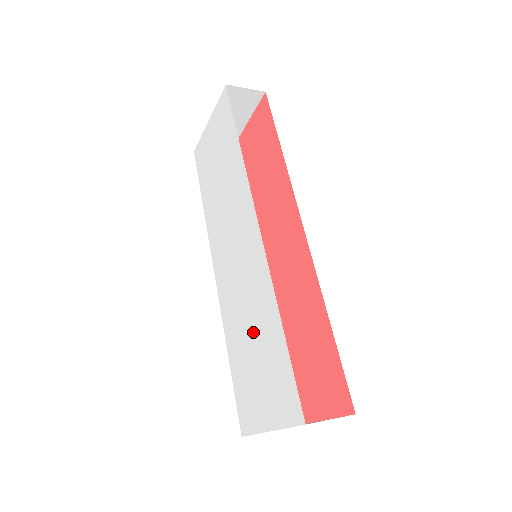
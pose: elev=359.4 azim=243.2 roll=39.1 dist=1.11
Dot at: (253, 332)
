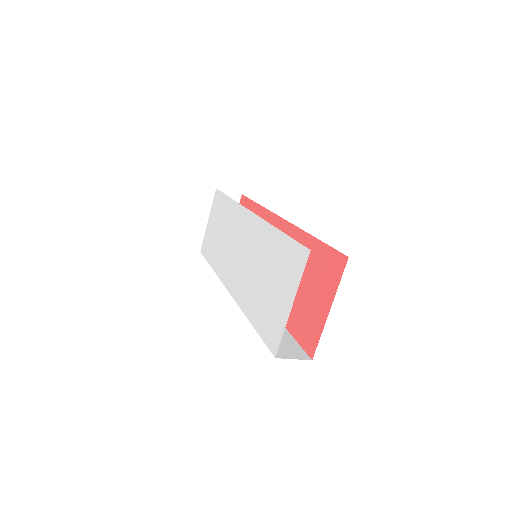
Dot at: (263, 270)
